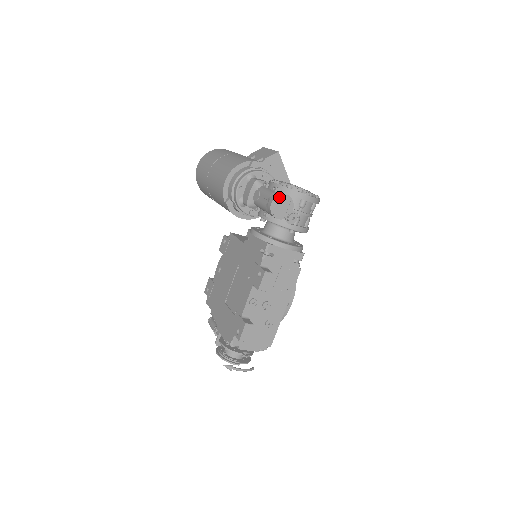
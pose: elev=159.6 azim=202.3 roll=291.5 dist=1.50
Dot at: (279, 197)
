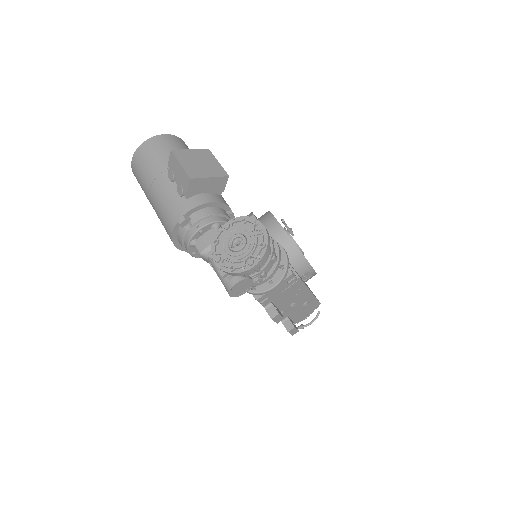
Dot at: (232, 289)
